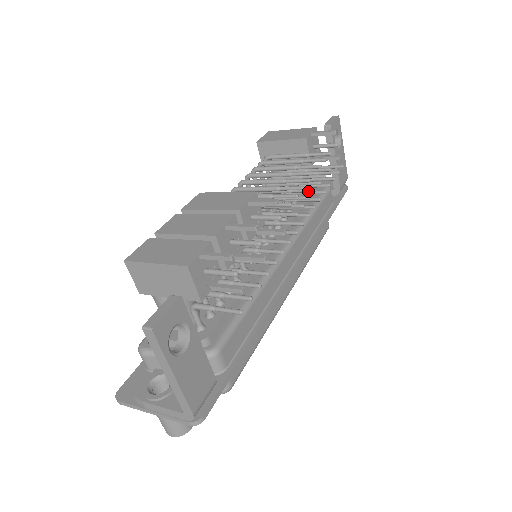
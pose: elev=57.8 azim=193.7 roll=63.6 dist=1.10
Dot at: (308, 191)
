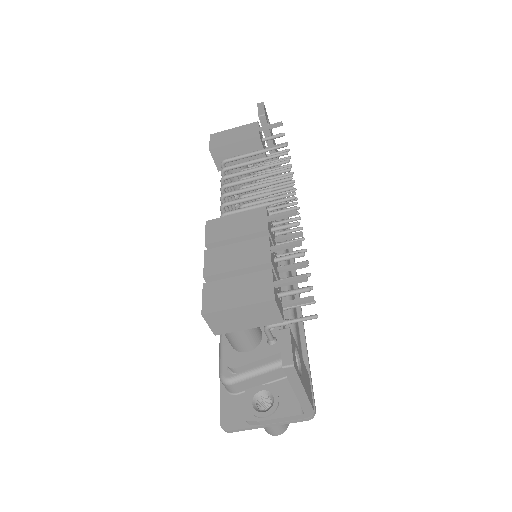
Dot at: occluded
